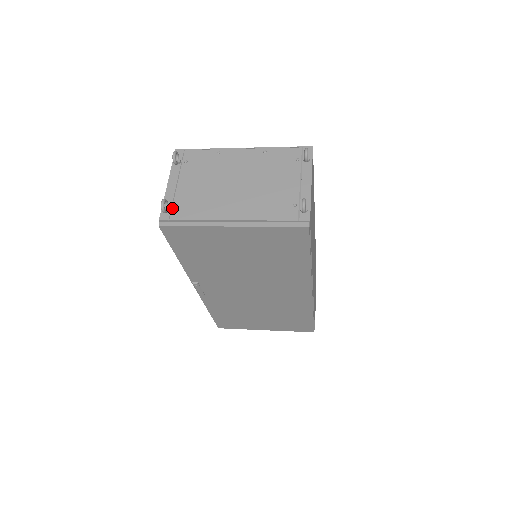
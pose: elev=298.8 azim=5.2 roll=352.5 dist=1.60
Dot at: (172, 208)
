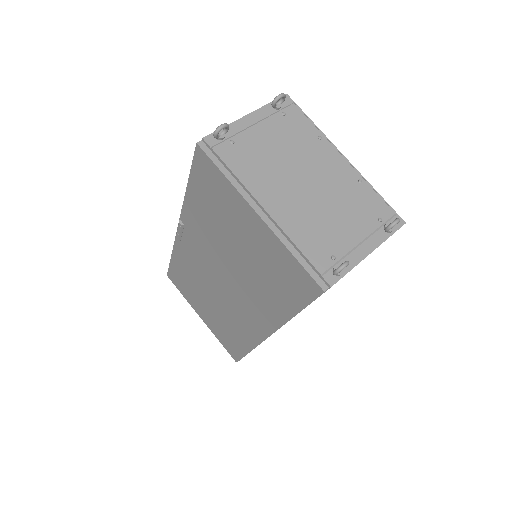
Dot at: (226, 140)
